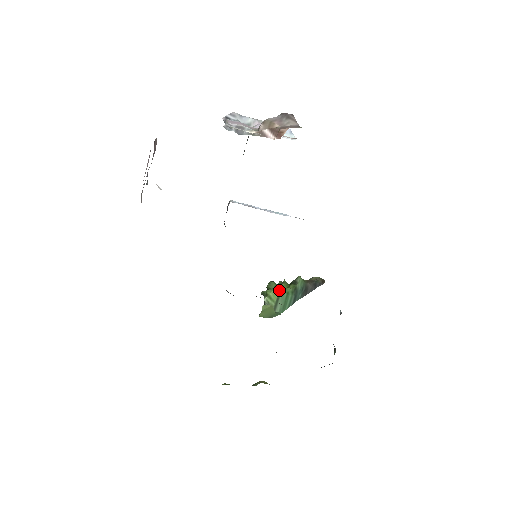
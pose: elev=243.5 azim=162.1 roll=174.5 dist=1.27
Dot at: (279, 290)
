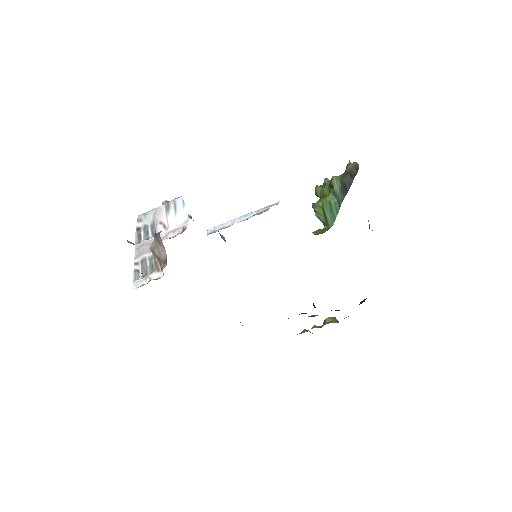
Dot at: (321, 204)
